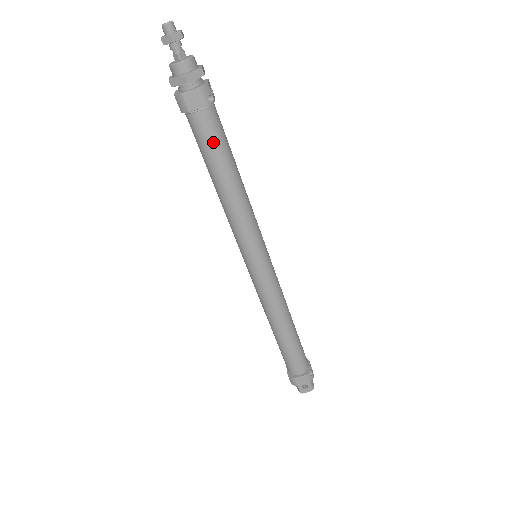
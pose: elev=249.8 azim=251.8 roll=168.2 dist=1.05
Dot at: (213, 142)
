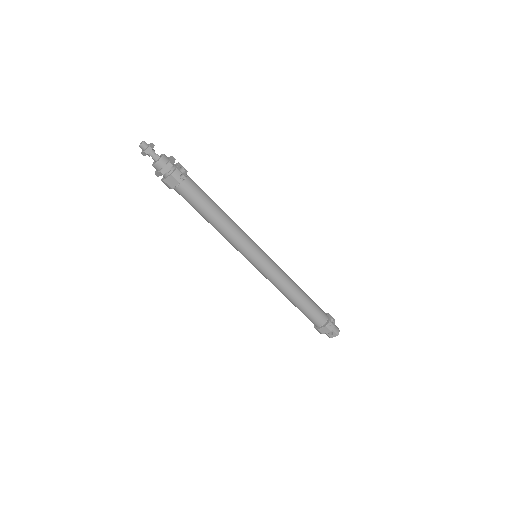
Dot at: (194, 200)
